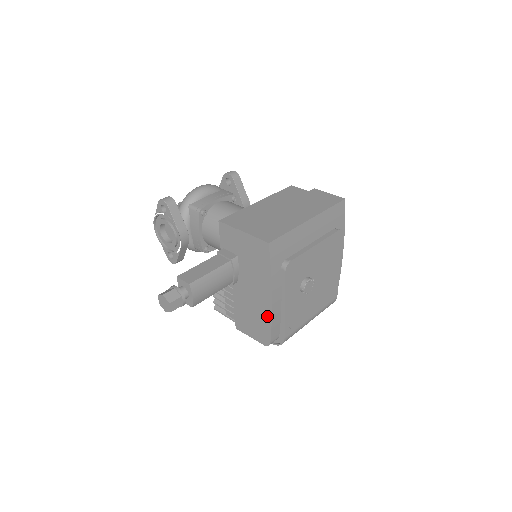
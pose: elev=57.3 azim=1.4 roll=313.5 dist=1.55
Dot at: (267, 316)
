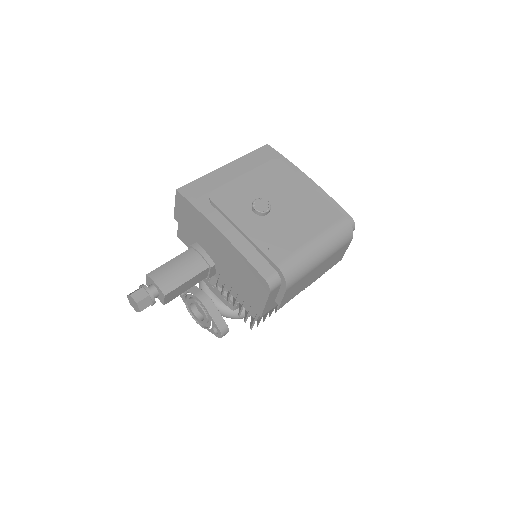
Dot at: (237, 255)
